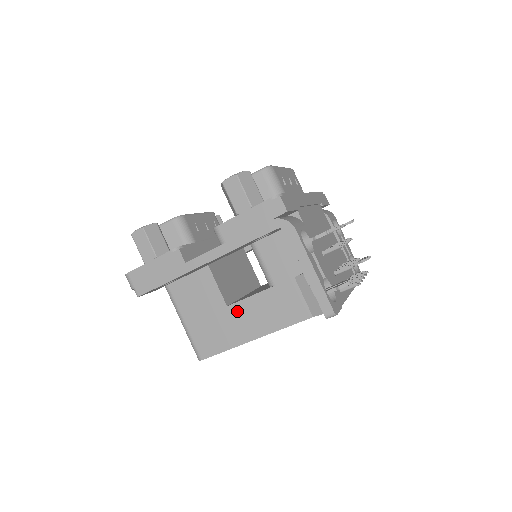
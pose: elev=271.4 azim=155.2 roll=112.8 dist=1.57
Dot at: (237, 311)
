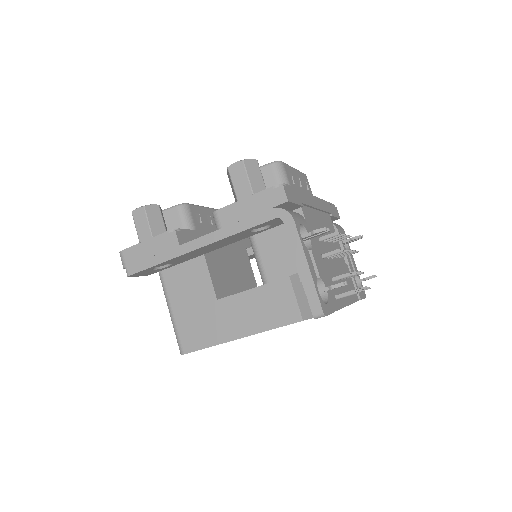
Dot at: (226, 306)
